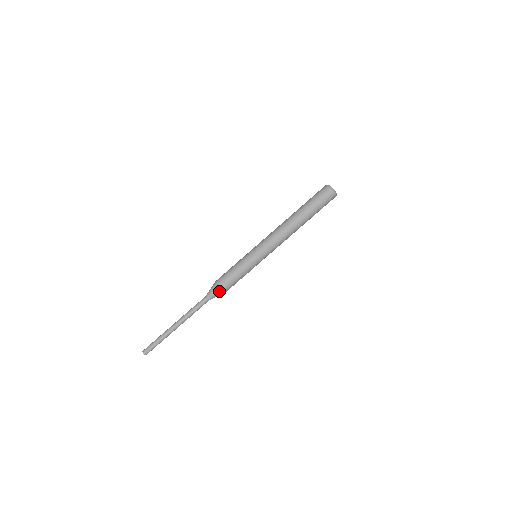
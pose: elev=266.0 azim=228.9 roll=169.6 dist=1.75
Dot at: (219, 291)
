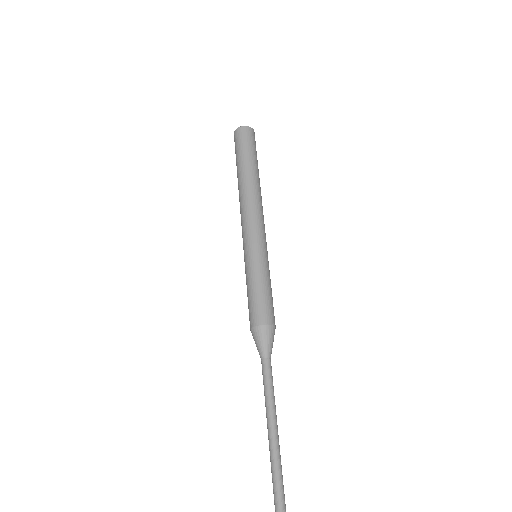
Dot at: (274, 331)
